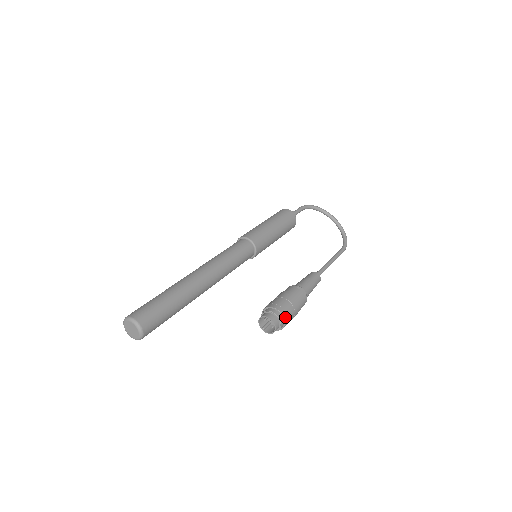
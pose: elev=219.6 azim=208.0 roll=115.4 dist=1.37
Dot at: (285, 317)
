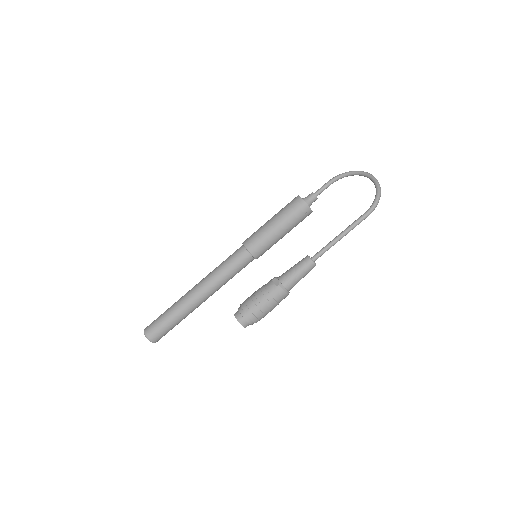
Dot at: (247, 312)
